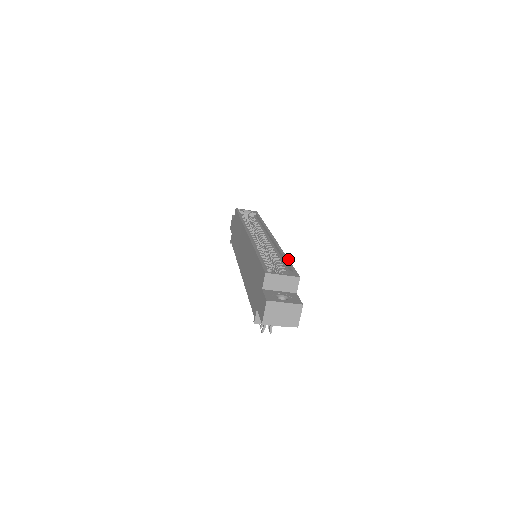
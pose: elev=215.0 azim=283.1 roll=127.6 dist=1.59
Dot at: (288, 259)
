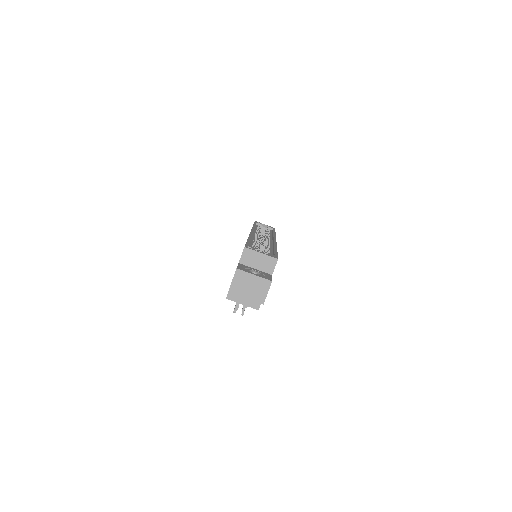
Dot at: occluded
